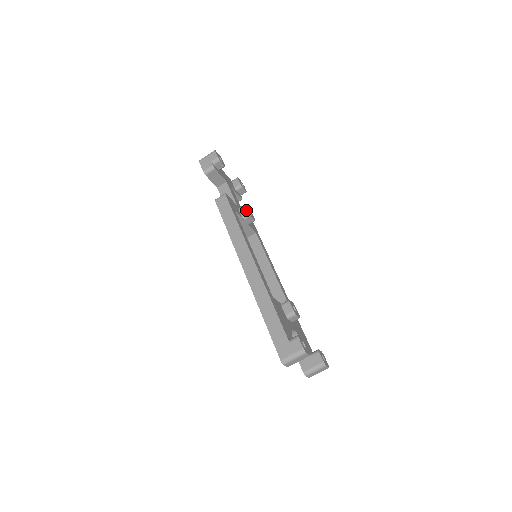
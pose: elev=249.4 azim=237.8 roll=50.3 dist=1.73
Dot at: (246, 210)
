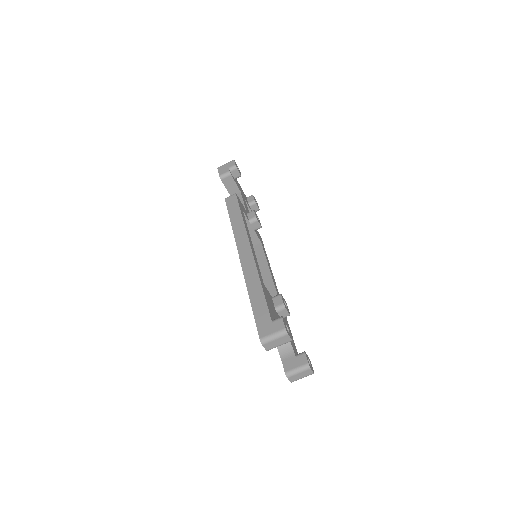
Dot at: (254, 214)
